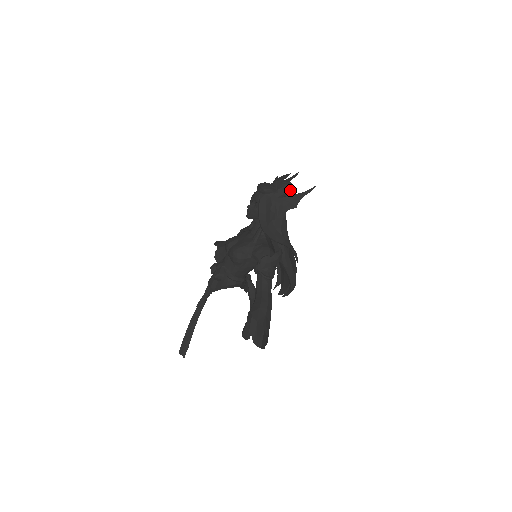
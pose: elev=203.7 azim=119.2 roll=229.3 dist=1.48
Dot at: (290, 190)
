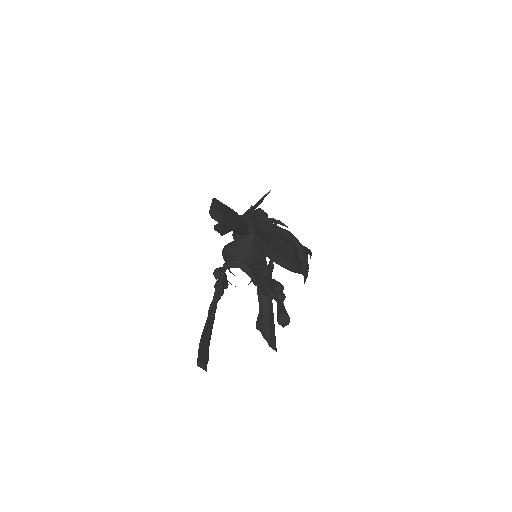
Dot at: (258, 209)
